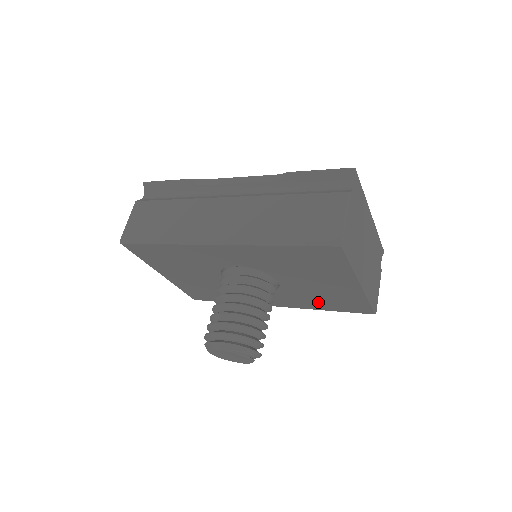
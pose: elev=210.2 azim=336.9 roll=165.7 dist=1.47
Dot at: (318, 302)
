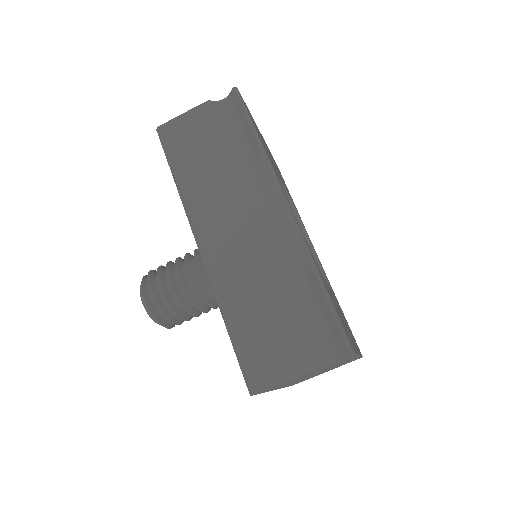
Dot at: occluded
